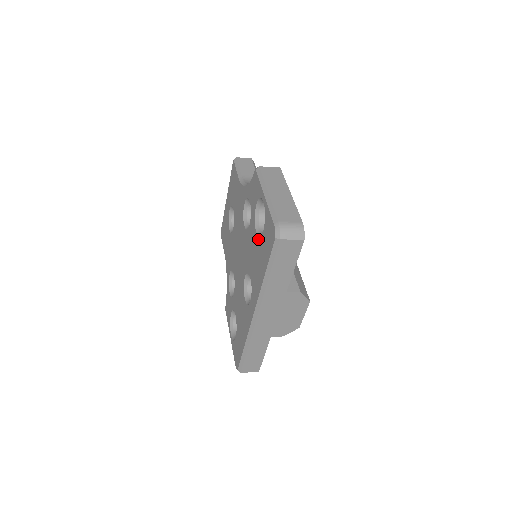
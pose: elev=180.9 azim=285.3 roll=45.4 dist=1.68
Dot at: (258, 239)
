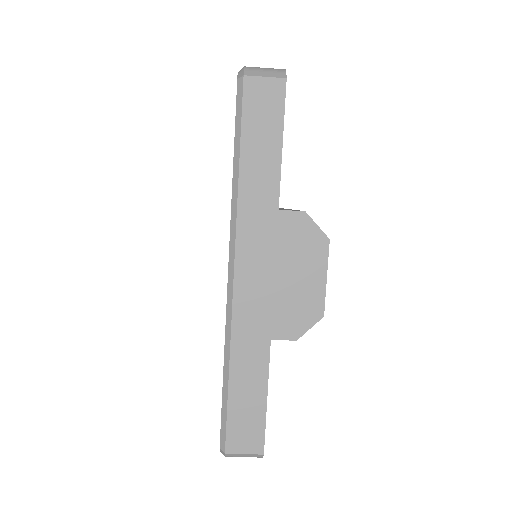
Dot at: occluded
